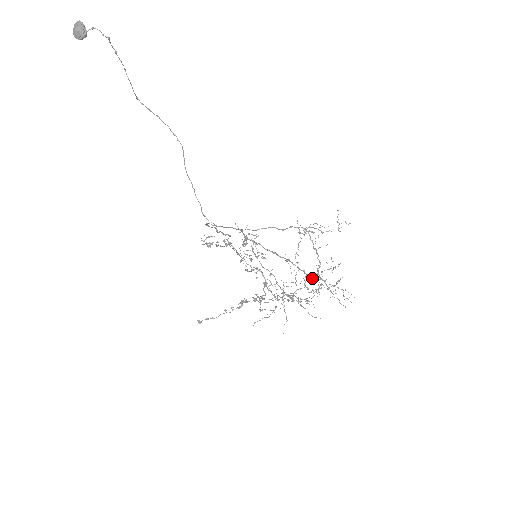
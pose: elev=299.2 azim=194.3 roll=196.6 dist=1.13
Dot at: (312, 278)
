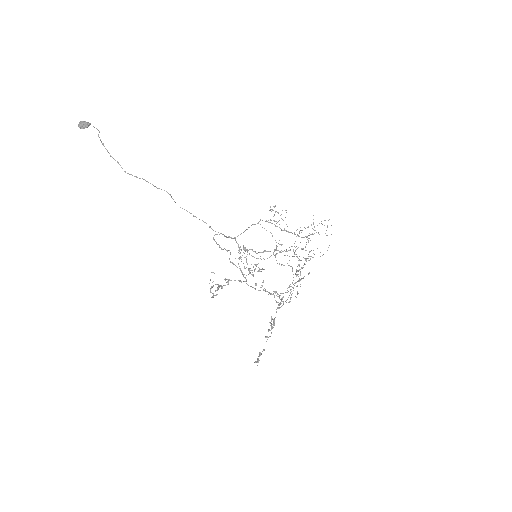
Dot at: occluded
